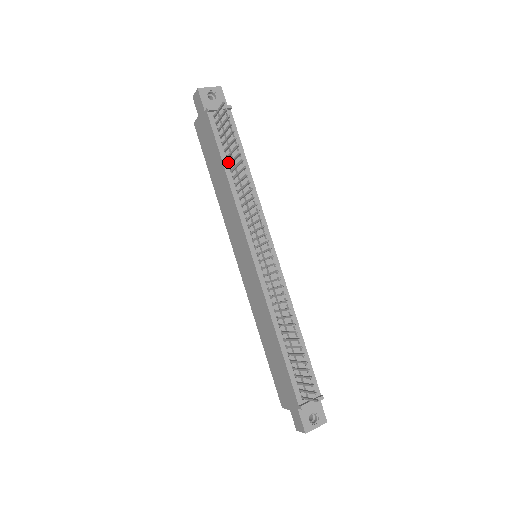
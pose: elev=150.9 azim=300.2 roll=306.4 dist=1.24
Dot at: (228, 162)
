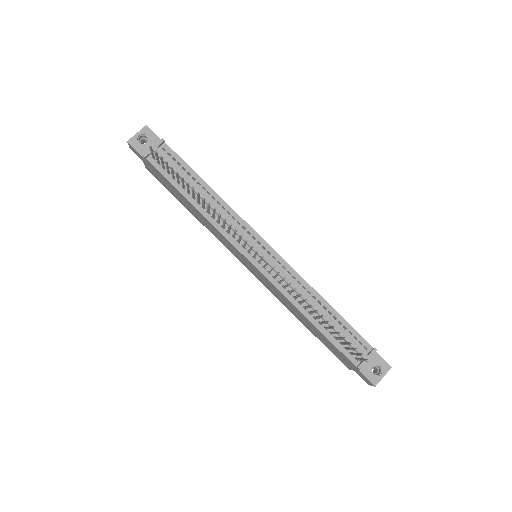
Dot at: (187, 191)
